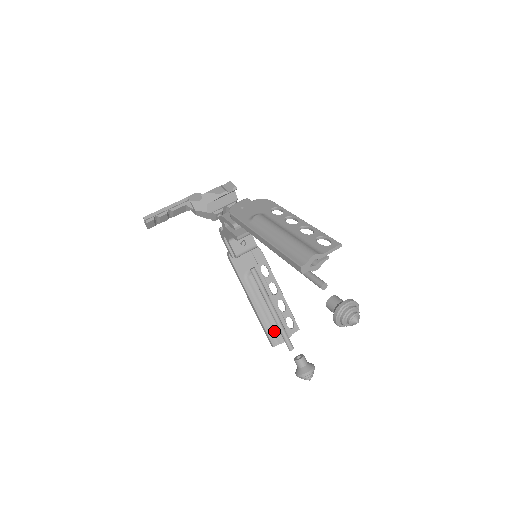
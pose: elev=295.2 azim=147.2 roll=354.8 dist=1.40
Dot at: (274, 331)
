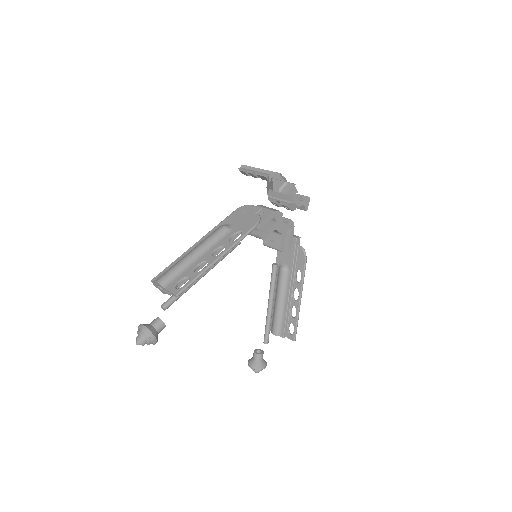
Dot at: (273, 320)
